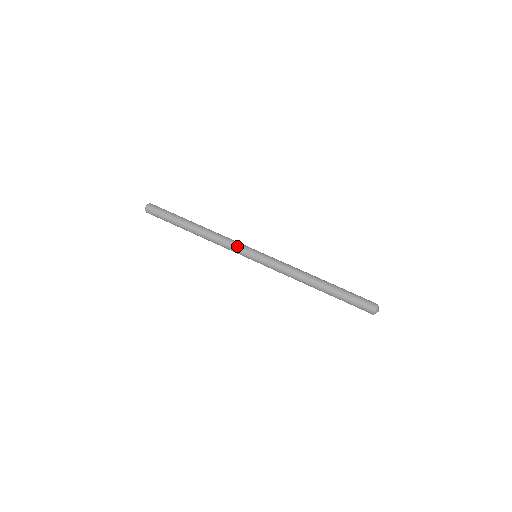
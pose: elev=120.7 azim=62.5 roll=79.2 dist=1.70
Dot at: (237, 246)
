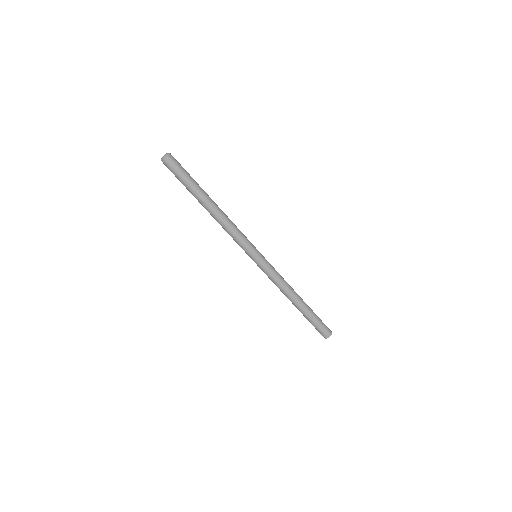
Dot at: (240, 245)
